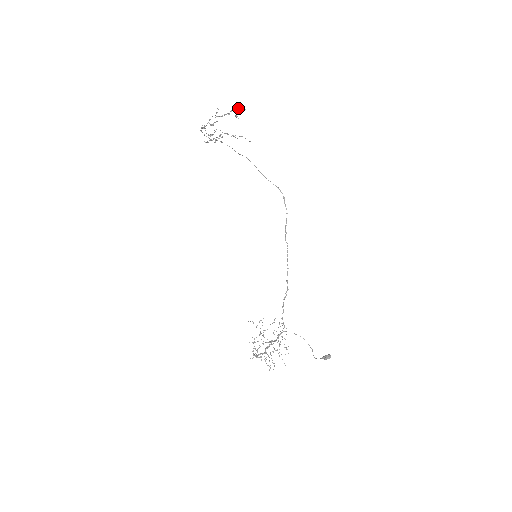
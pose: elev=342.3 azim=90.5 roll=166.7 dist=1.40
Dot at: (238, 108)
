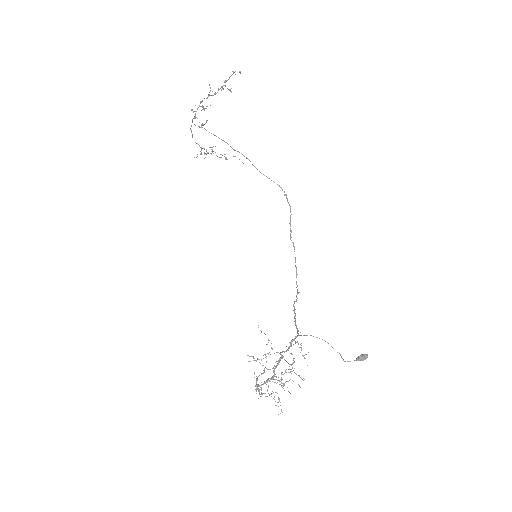
Dot at: (233, 73)
